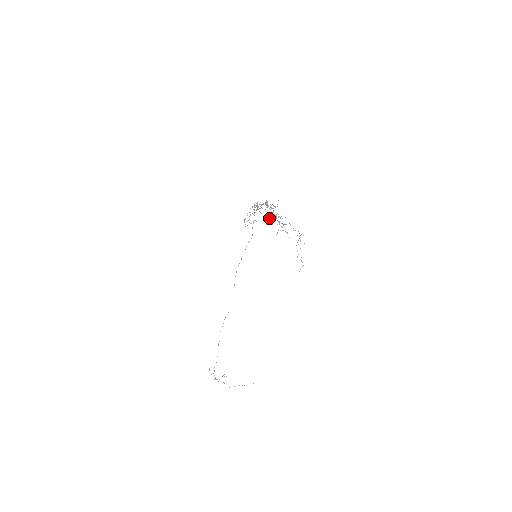
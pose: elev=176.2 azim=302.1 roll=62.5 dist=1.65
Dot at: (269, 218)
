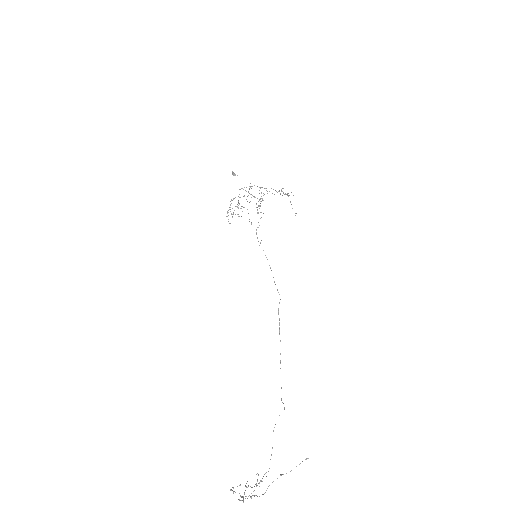
Dot at: (257, 212)
